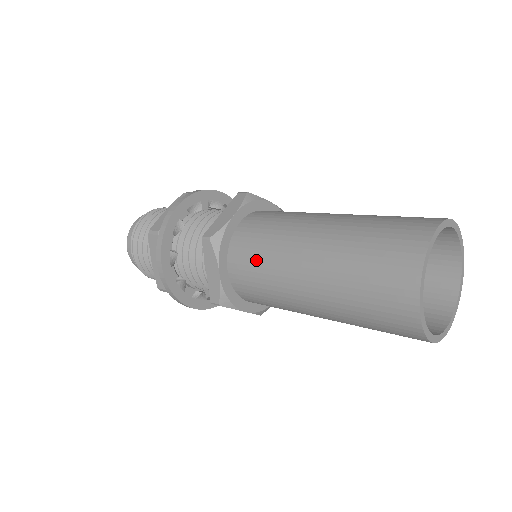
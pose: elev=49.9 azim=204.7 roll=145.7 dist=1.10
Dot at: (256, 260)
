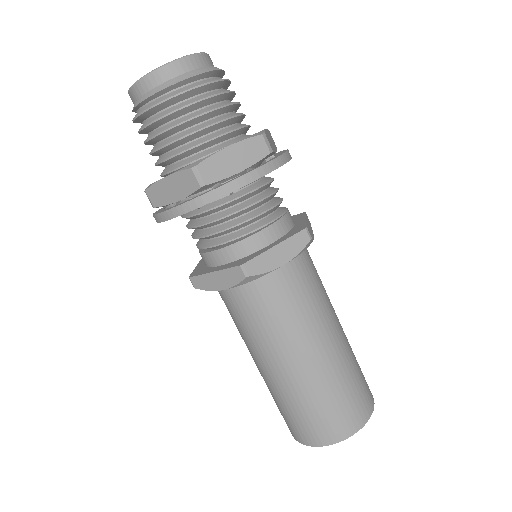
Dot at: (260, 317)
